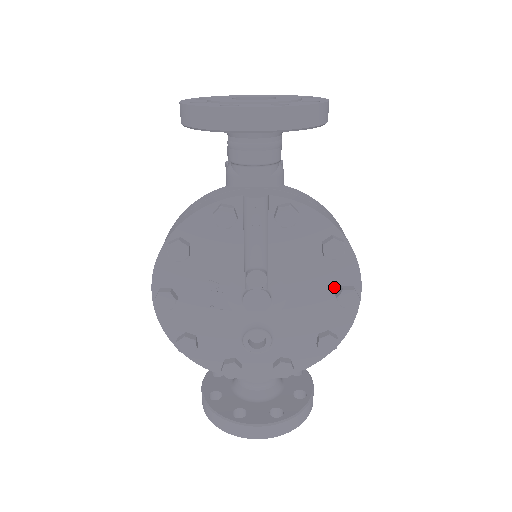
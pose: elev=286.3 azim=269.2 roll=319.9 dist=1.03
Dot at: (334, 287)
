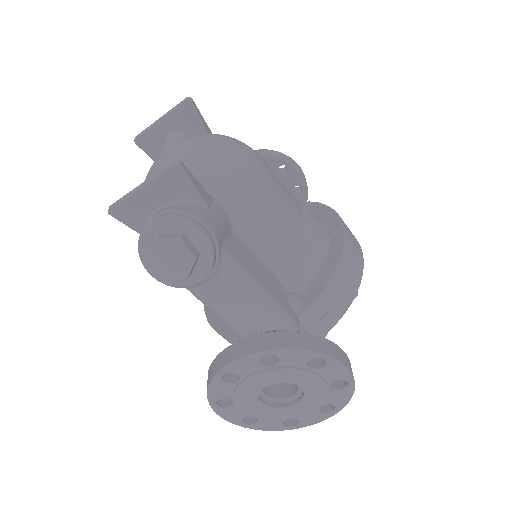
Dot at: occluded
